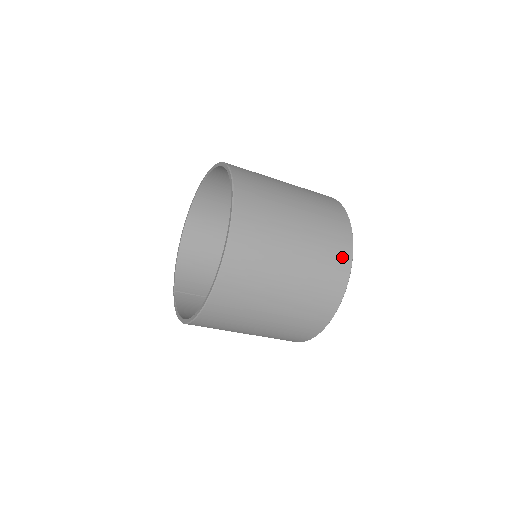
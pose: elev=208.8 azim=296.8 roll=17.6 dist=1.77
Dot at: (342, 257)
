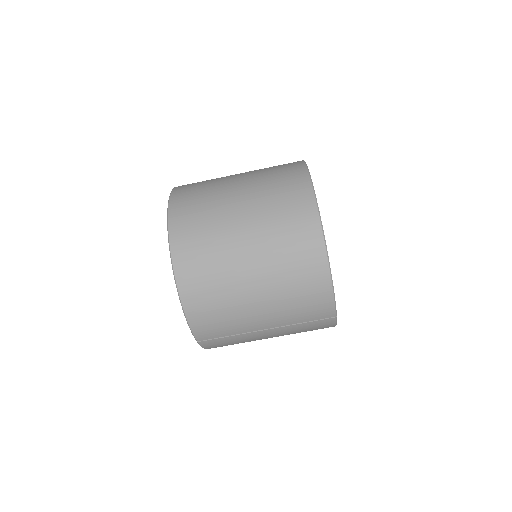
Dot at: occluded
